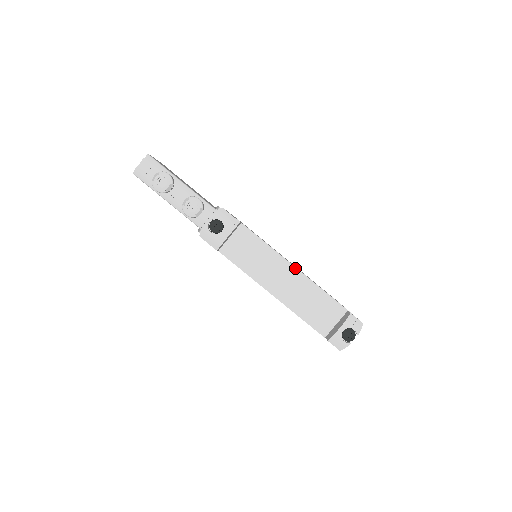
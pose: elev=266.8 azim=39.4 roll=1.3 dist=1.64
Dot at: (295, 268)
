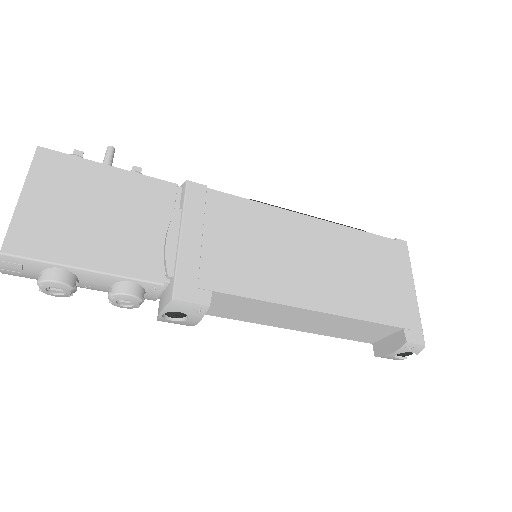
Dot at: (316, 312)
